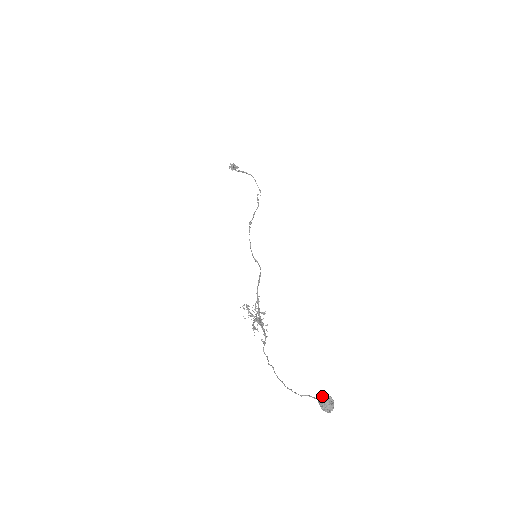
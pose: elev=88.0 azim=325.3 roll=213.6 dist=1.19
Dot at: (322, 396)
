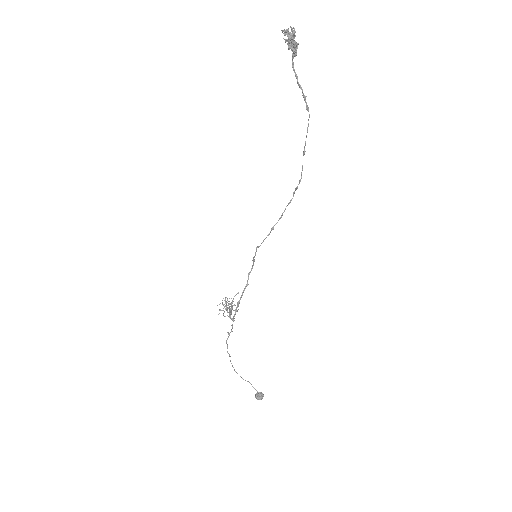
Dot at: (260, 397)
